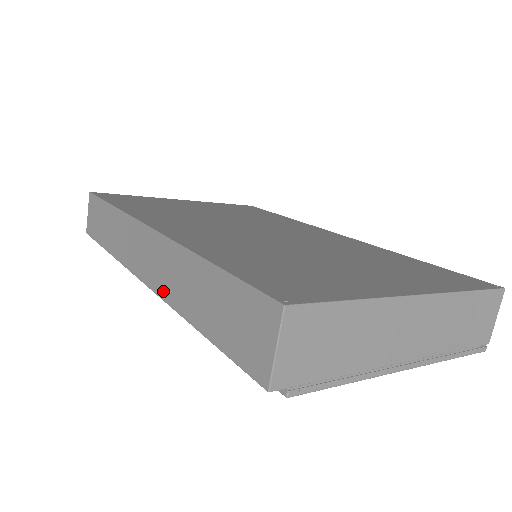
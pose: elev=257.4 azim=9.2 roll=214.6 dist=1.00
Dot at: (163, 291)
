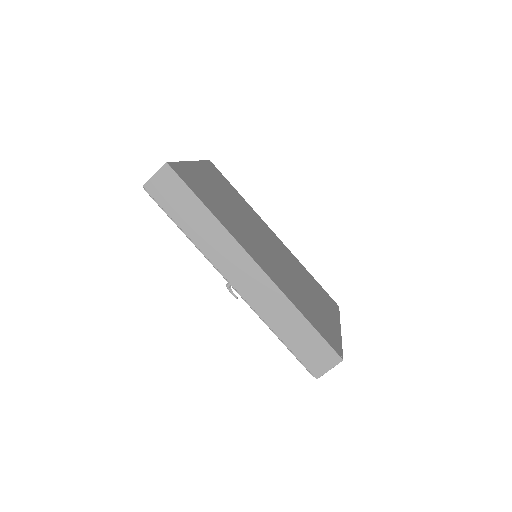
Dot at: (255, 304)
